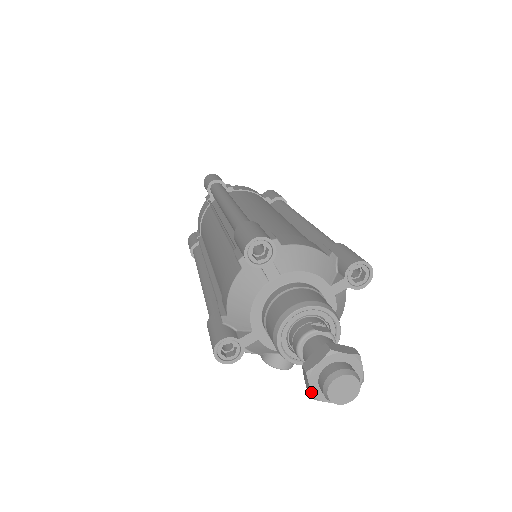
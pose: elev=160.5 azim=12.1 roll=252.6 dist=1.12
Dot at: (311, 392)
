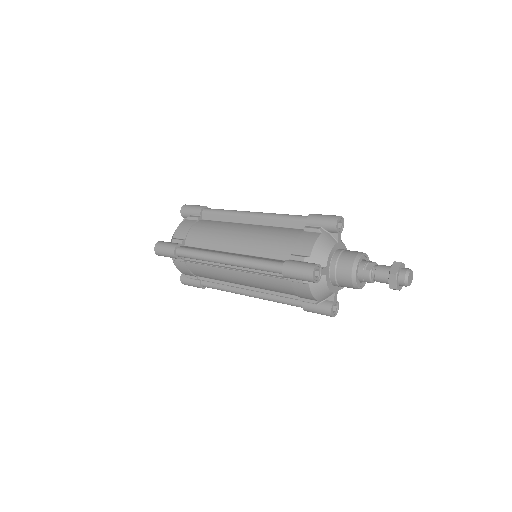
Dot at: occluded
